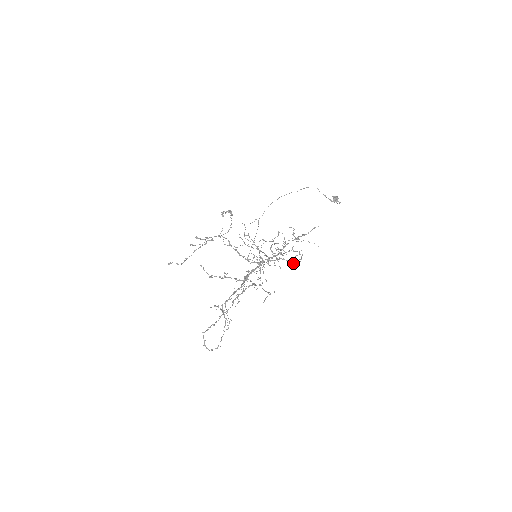
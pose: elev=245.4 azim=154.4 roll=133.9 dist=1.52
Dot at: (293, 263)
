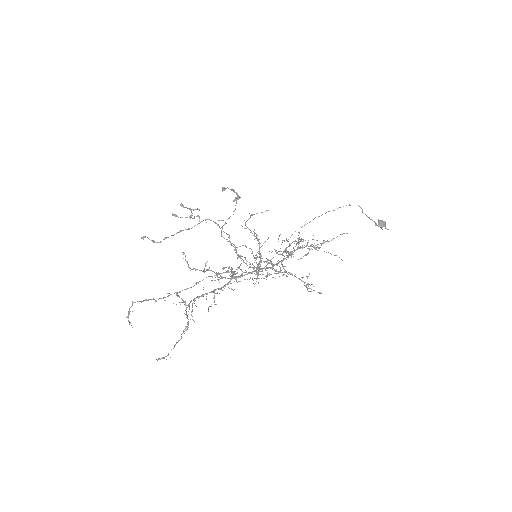
Dot at: (306, 284)
